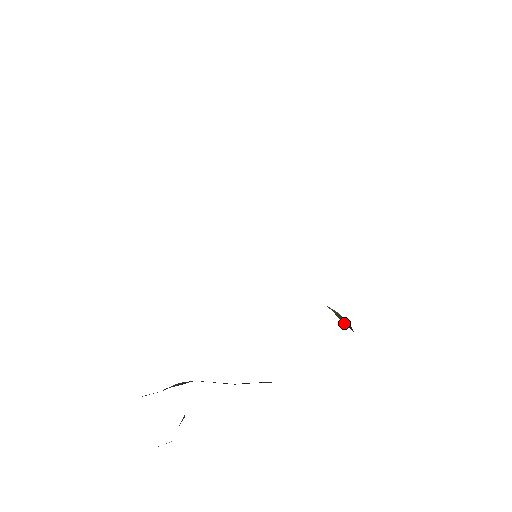
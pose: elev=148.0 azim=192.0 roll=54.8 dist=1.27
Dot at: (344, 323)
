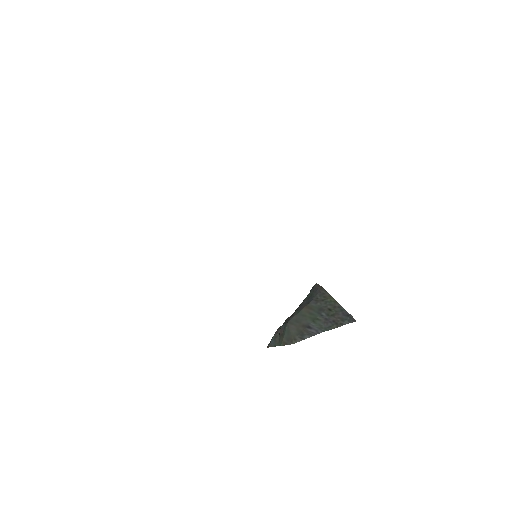
Dot at: occluded
